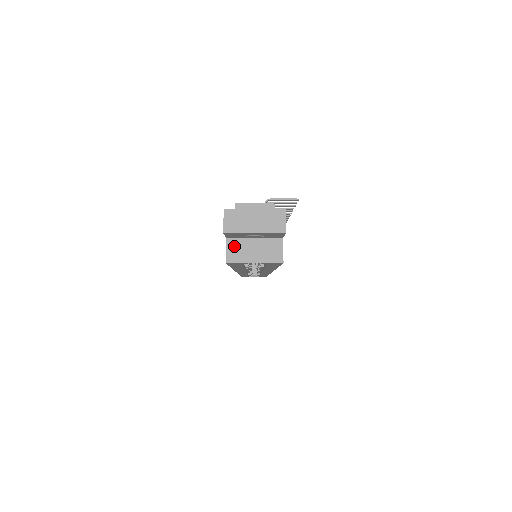
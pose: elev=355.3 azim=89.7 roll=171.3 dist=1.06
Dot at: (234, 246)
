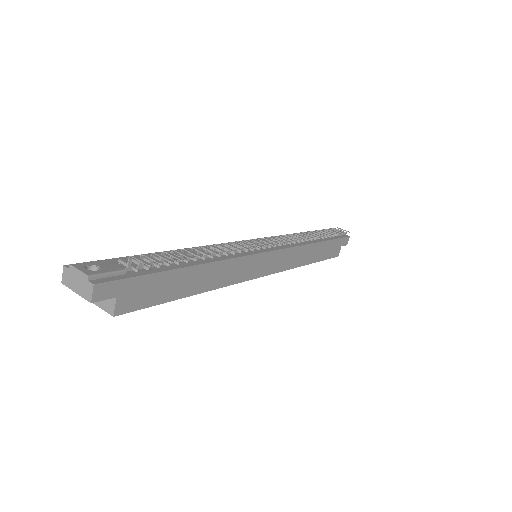
Dot at: occluded
